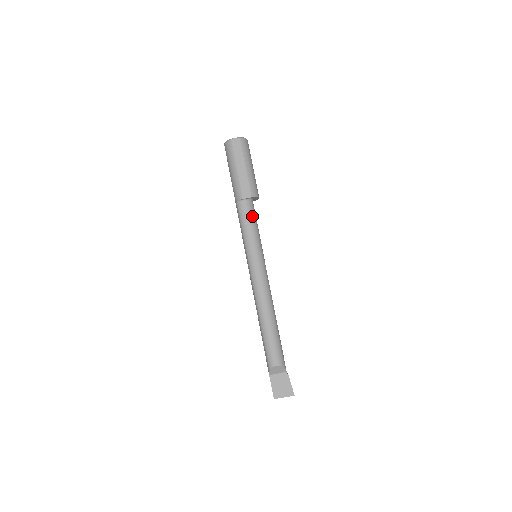
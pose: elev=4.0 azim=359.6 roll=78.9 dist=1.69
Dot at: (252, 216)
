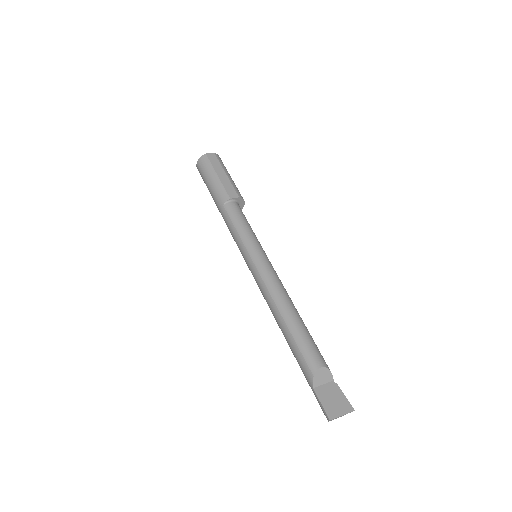
Dot at: (243, 215)
